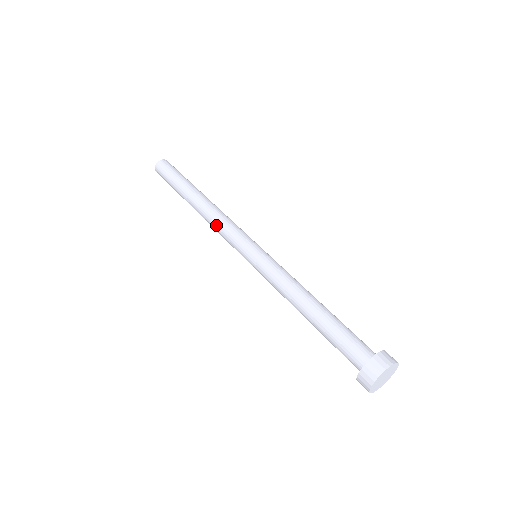
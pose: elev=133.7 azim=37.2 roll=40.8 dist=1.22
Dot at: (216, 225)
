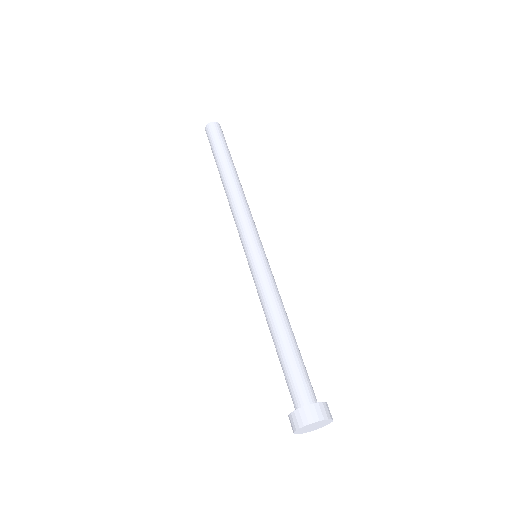
Dot at: (233, 210)
